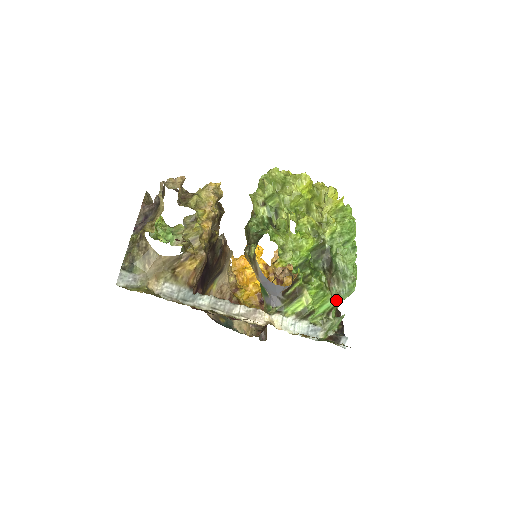
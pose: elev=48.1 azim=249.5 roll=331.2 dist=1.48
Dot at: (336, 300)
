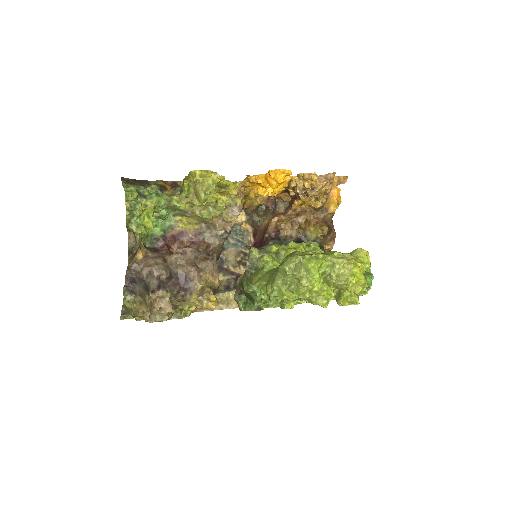
Dot at: occluded
